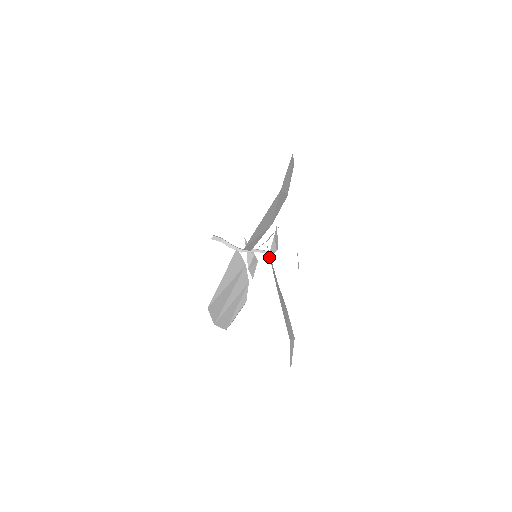
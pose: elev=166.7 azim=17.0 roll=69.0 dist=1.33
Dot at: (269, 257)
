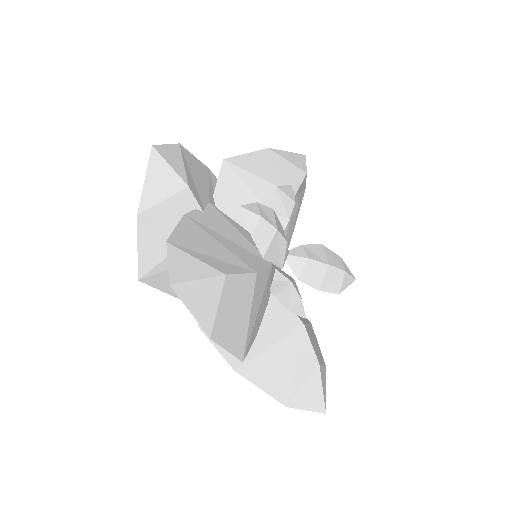
Dot at: (301, 270)
